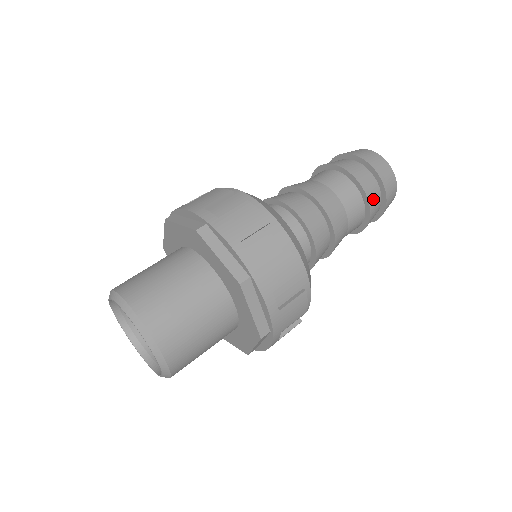
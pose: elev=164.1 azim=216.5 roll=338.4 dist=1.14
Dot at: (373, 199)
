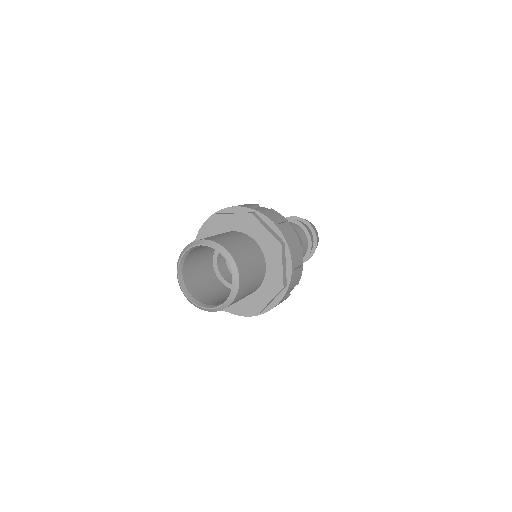
Dot at: (312, 241)
